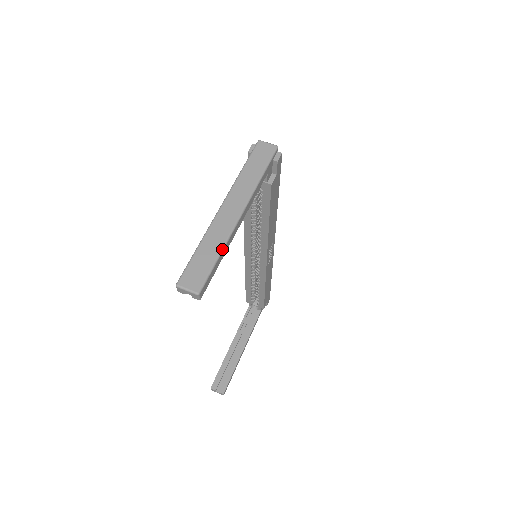
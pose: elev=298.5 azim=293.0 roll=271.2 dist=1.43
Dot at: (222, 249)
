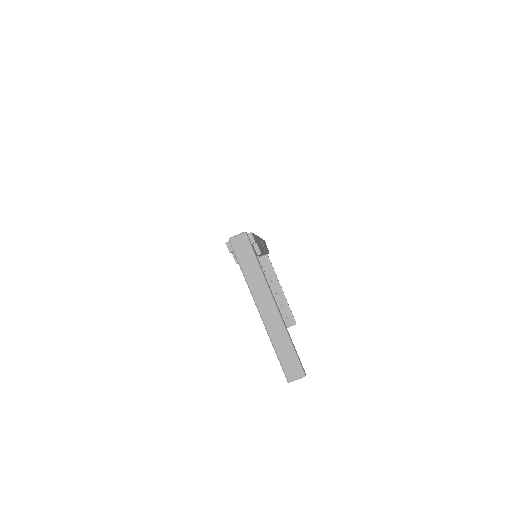
Dot at: (289, 338)
